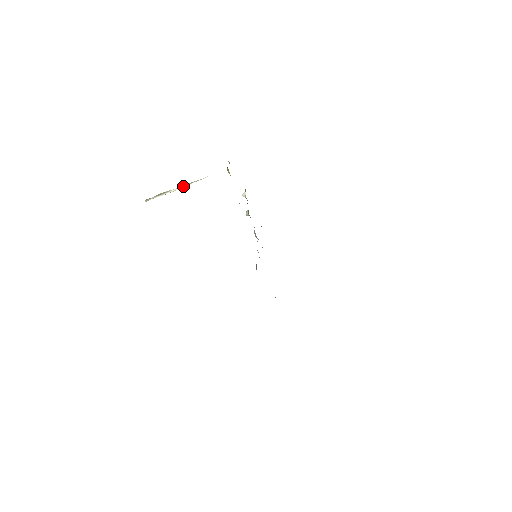
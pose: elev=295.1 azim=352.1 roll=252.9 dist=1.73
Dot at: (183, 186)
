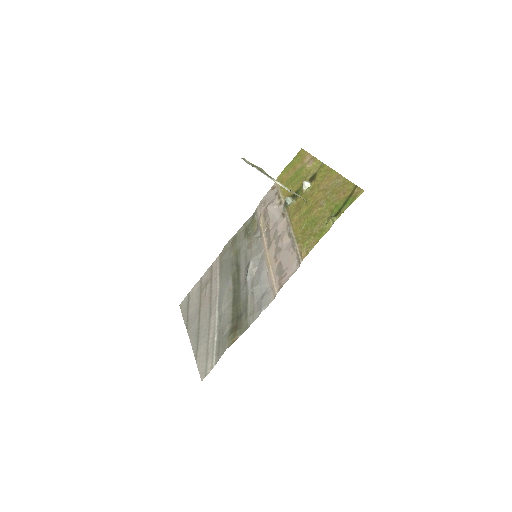
Dot at: (288, 189)
